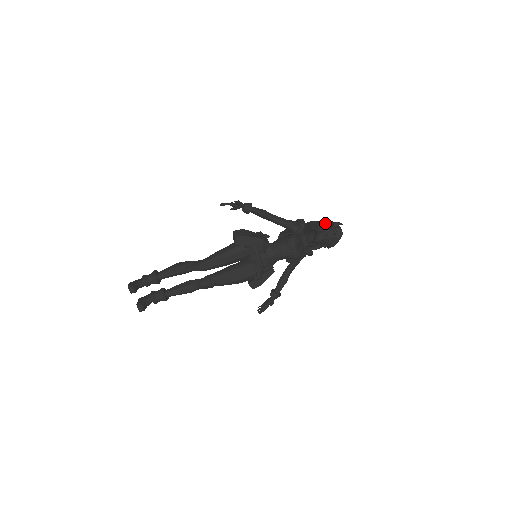
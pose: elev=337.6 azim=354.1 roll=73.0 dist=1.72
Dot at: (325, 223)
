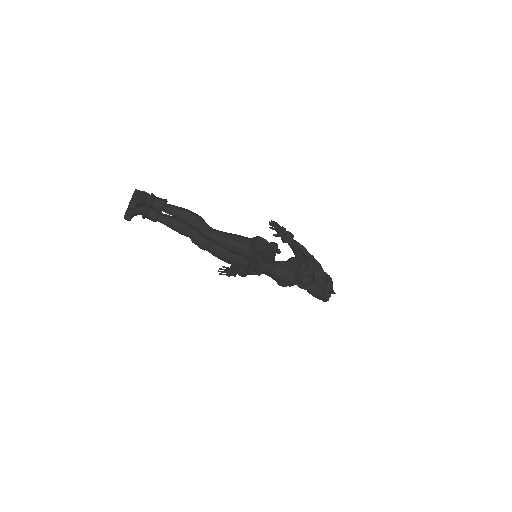
Dot at: (326, 281)
